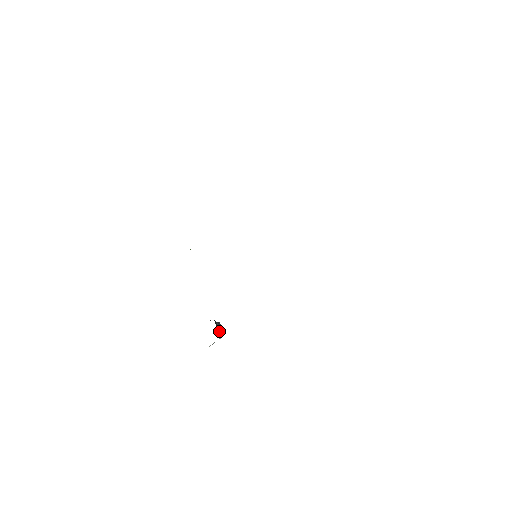
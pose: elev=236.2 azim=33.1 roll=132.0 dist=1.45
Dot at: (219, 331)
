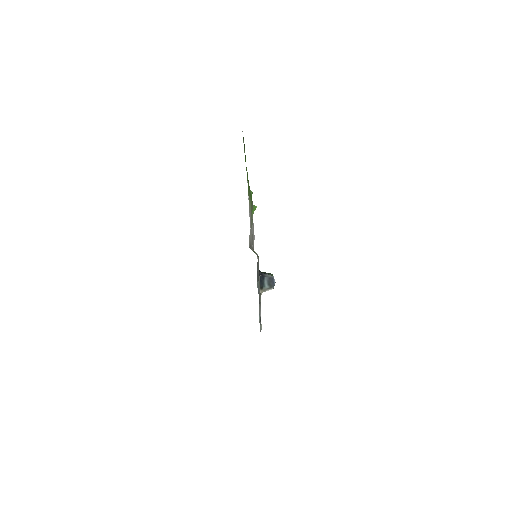
Dot at: (264, 286)
